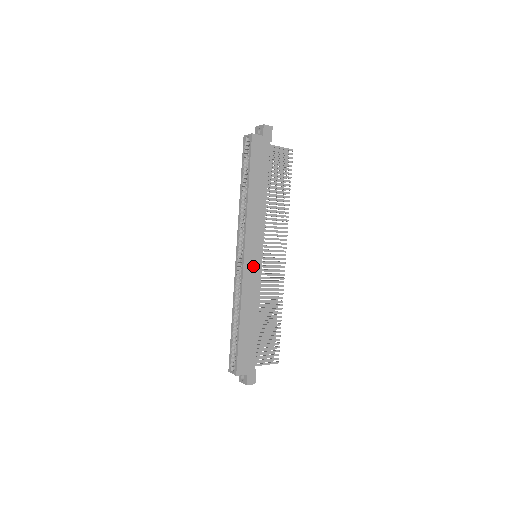
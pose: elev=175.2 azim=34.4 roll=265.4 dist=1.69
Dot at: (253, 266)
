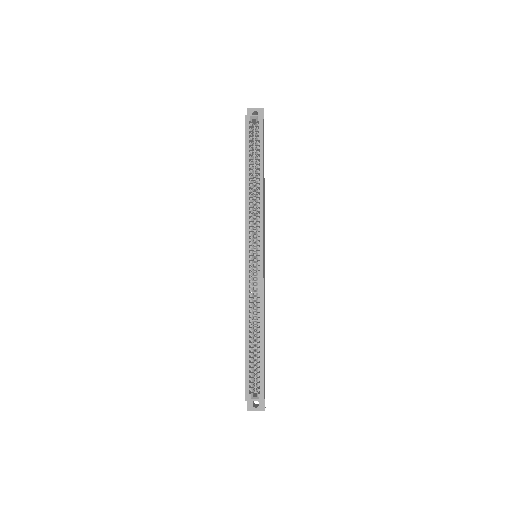
Dot at: (264, 267)
